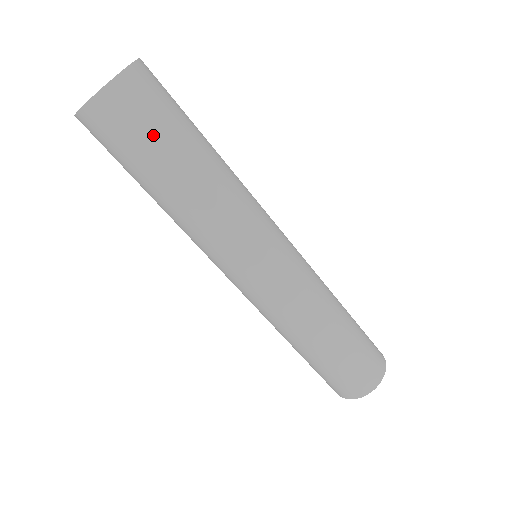
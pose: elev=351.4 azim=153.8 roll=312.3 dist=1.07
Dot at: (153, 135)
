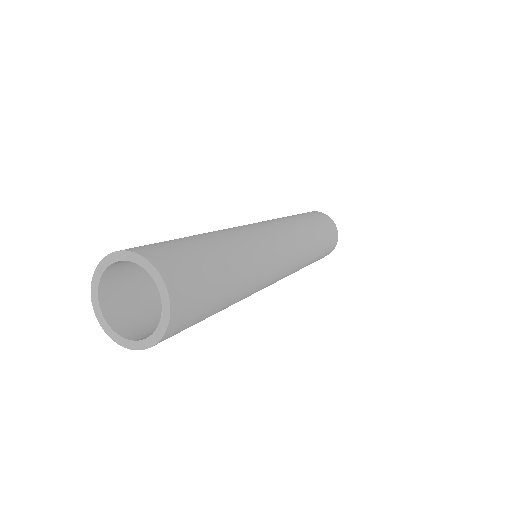
Dot at: (206, 310)
